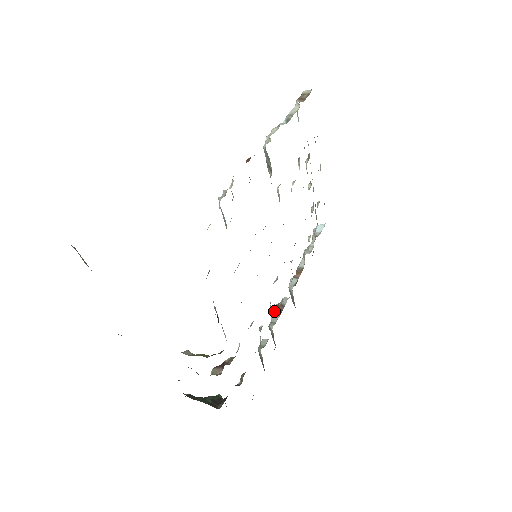
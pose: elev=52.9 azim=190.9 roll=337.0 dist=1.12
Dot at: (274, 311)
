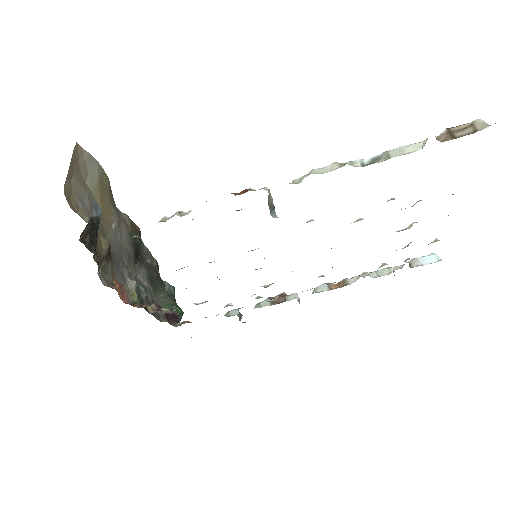
Dot at: occluded
